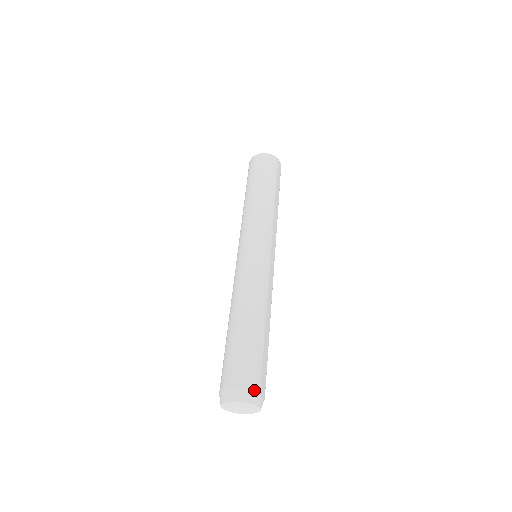
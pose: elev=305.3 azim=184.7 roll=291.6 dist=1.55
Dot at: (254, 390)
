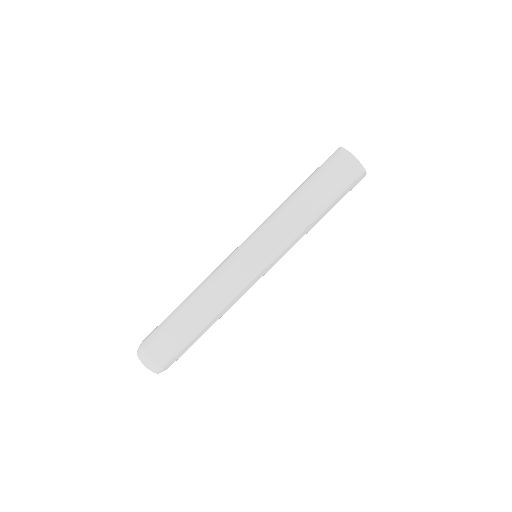
Dot at: (159, 366)
